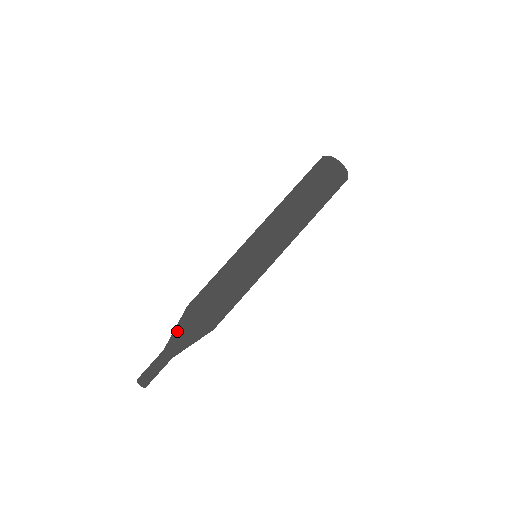
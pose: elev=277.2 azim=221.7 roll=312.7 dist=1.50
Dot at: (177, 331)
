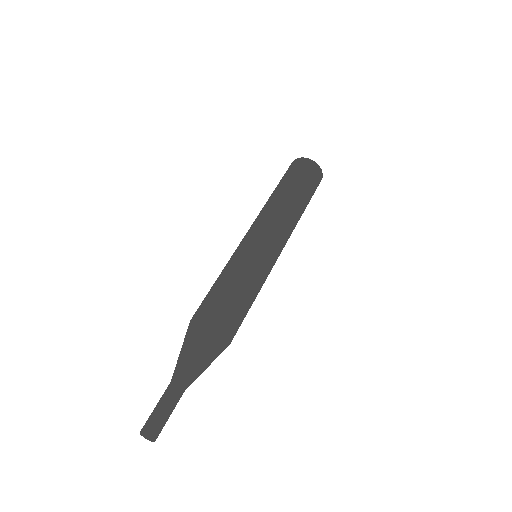
Dot at: (181, 349)
